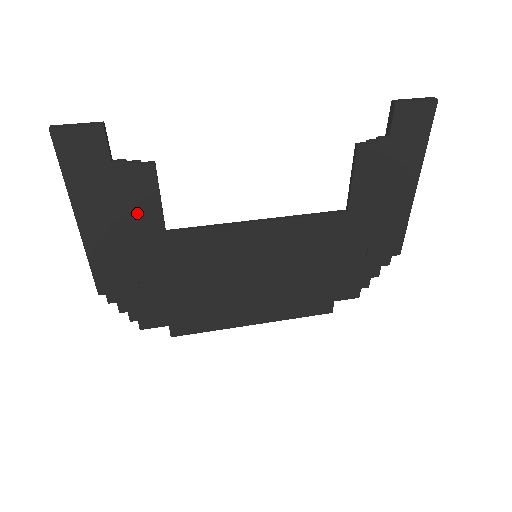
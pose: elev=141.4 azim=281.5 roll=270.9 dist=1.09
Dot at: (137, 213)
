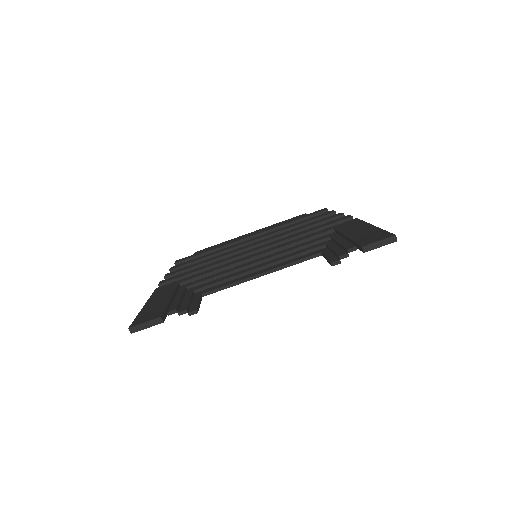
Dot at: occluded
